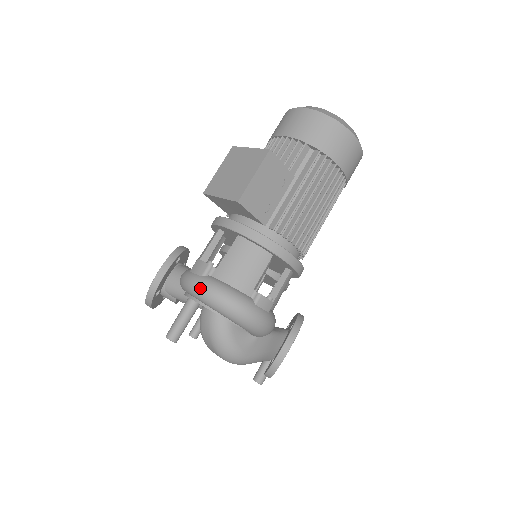
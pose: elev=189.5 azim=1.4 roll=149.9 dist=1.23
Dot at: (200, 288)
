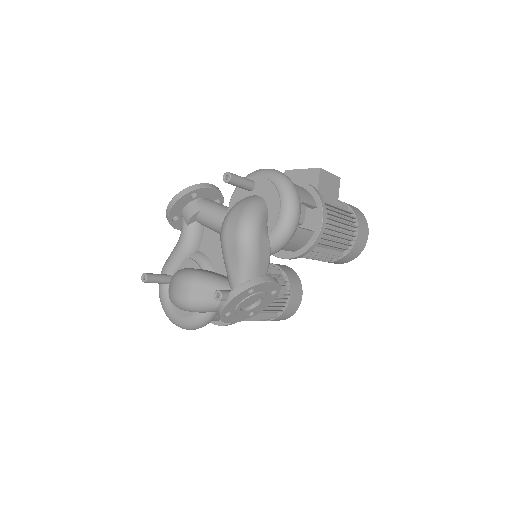
Dot at: (275, 170)
